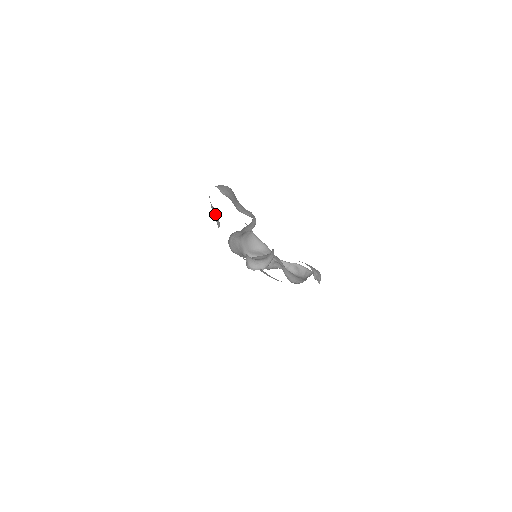
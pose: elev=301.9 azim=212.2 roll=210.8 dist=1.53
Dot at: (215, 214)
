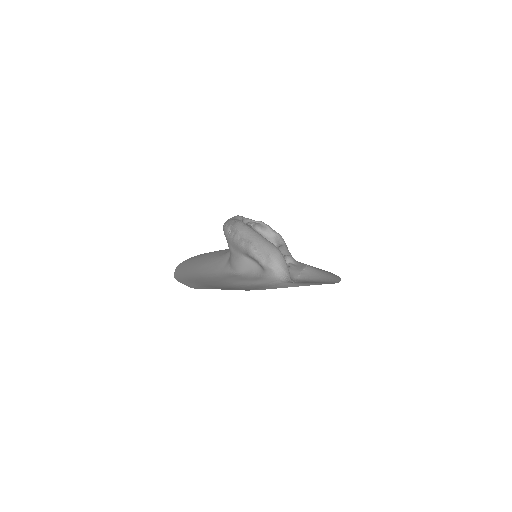
Dot at: (251, 257)
